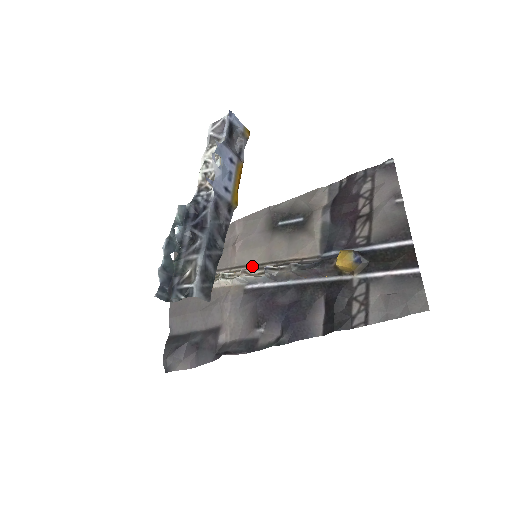
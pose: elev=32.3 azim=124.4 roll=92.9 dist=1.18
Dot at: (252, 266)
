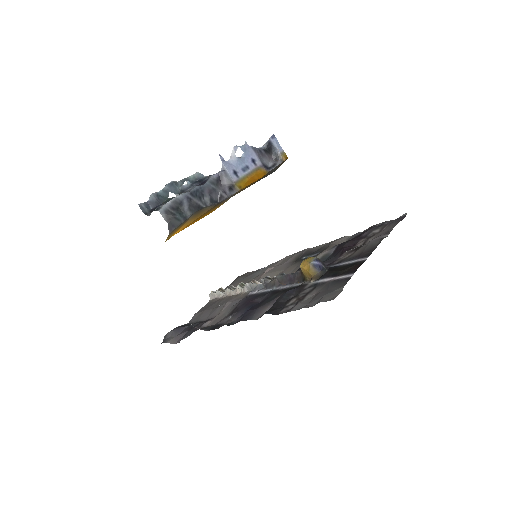
Dot at: occluded
